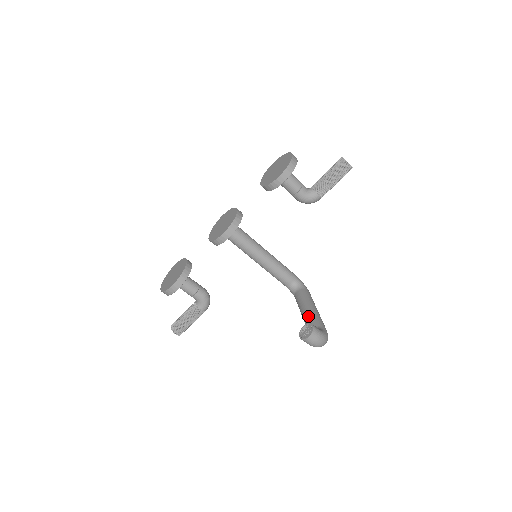
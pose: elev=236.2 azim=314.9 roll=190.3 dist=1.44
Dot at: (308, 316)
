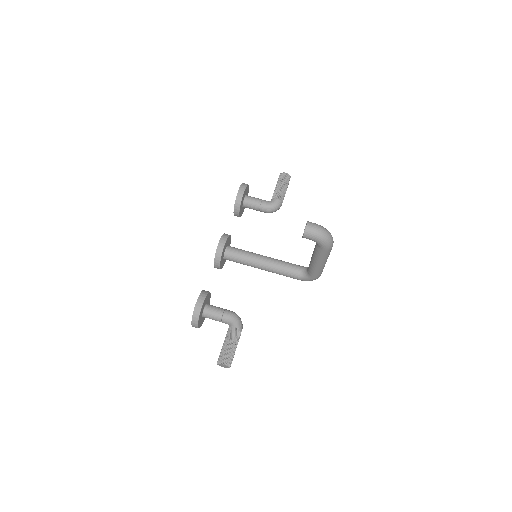
Dot at: (314, 249)
